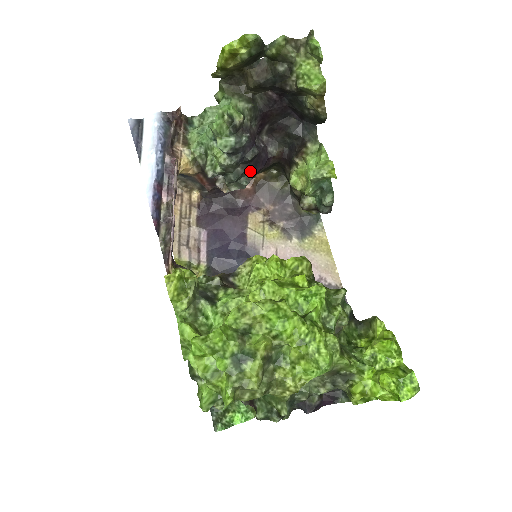
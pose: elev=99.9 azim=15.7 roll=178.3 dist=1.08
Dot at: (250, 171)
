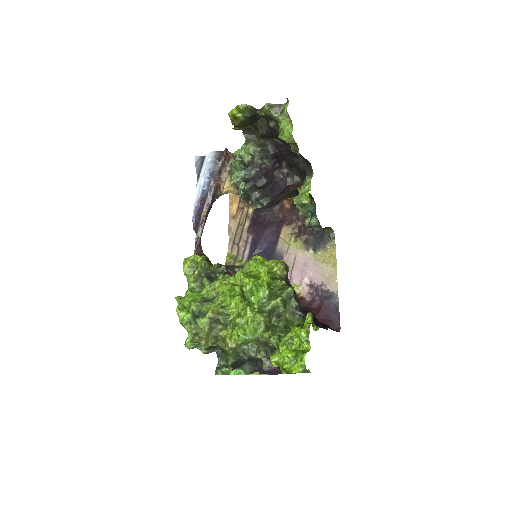
Dot at: (267, 195)
